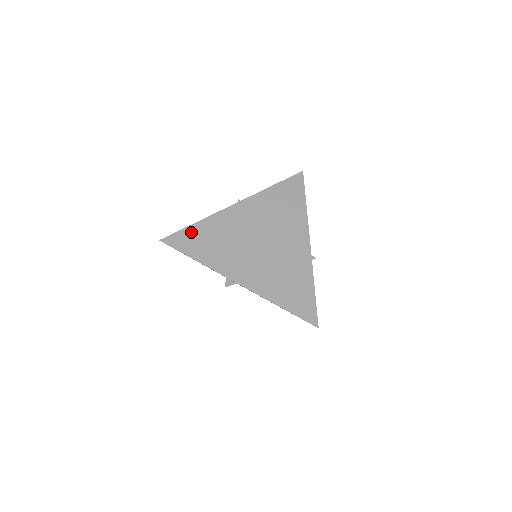
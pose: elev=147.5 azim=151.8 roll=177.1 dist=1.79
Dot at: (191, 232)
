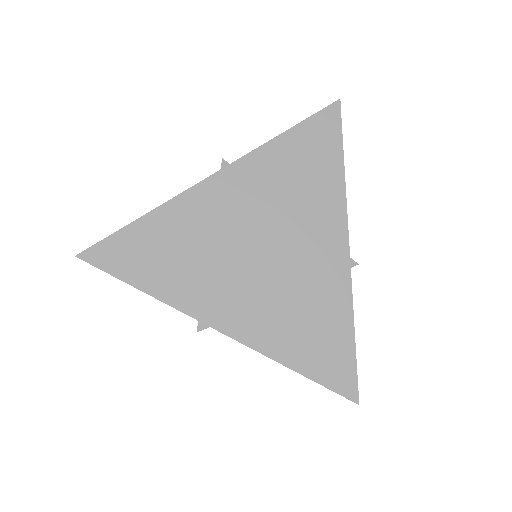
Dot at: (132, 237)
